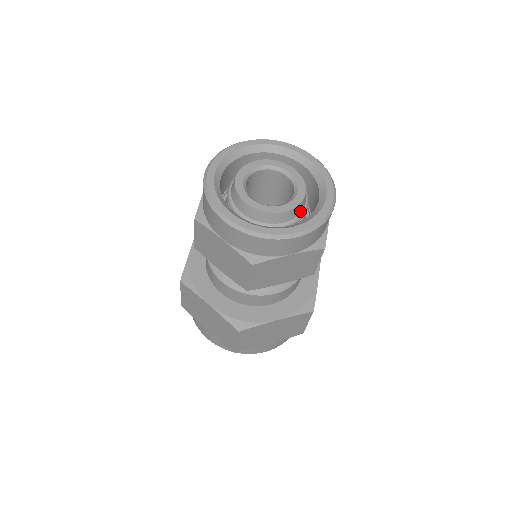
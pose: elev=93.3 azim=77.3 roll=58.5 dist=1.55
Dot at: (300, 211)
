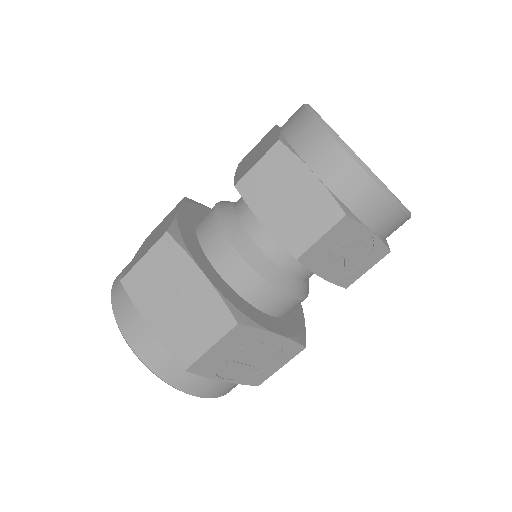
Dot at: occluded
